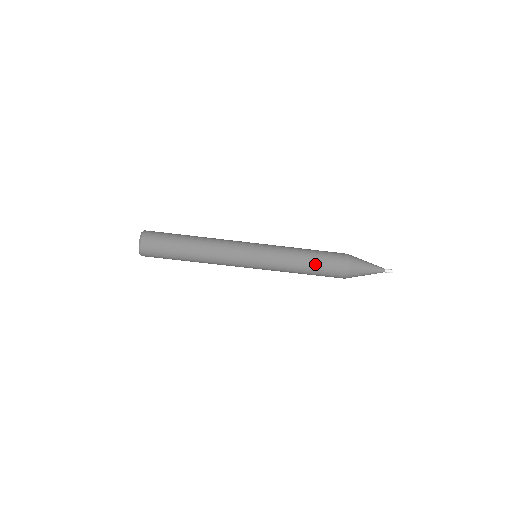
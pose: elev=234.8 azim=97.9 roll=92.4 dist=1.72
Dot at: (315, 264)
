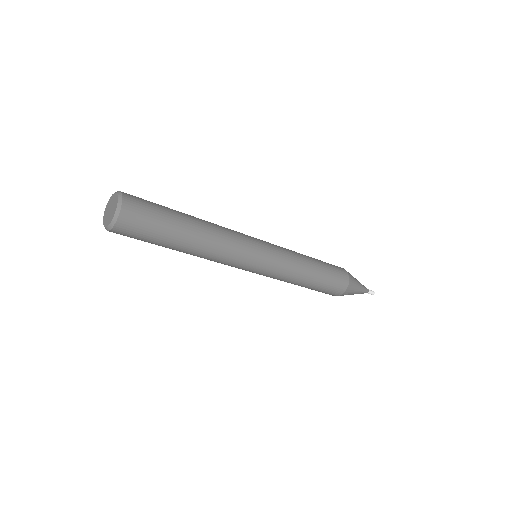
Dot at: (320, 276)
